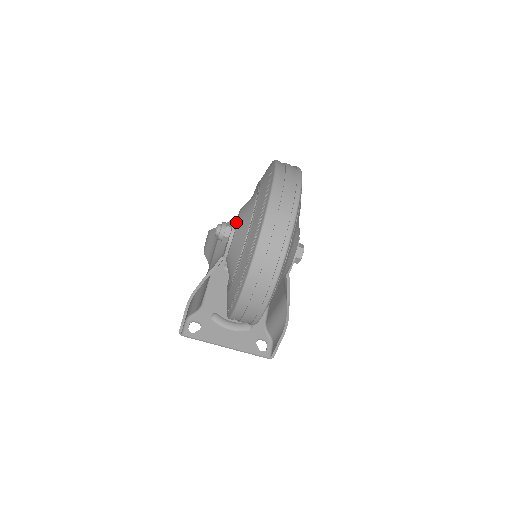
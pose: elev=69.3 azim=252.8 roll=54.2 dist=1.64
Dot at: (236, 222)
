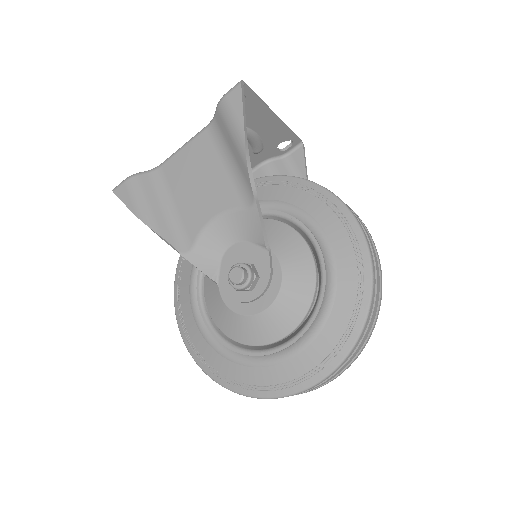
Dot at: (261, 296)
